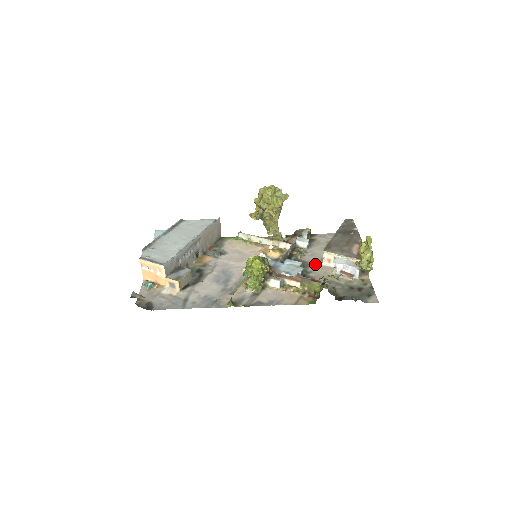
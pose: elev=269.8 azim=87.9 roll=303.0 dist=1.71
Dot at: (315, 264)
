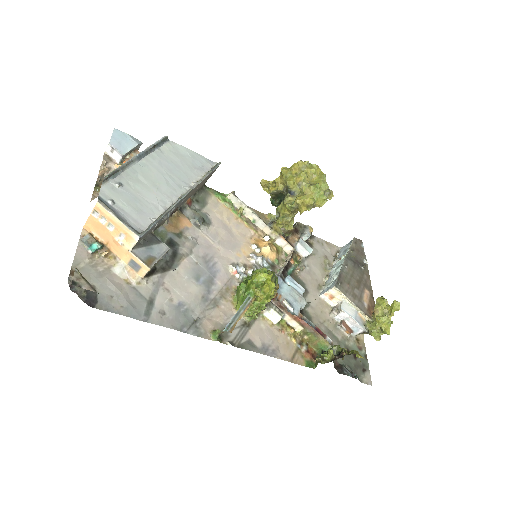
Dot at: (313, 292)
